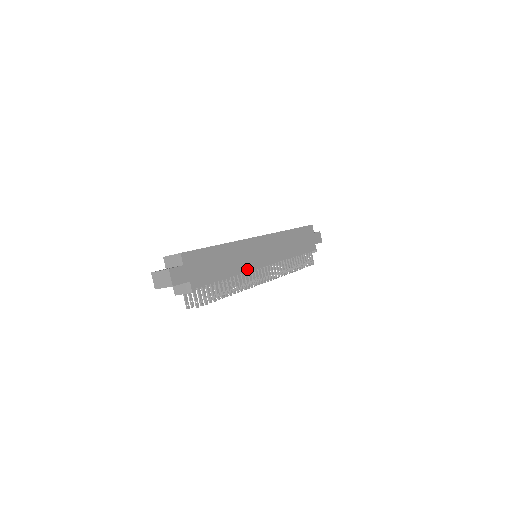
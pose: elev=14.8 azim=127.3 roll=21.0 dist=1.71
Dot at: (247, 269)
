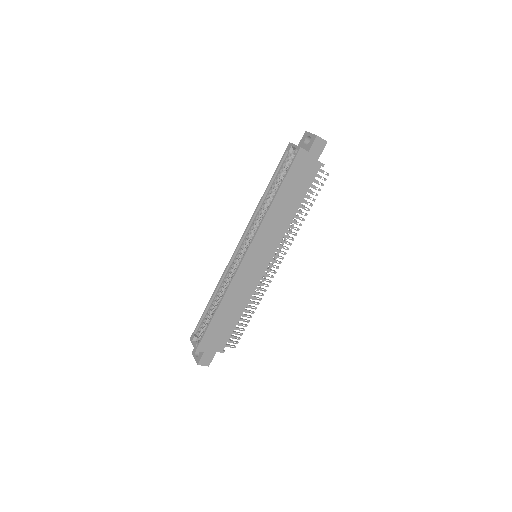
Dot at: (253, 290)
